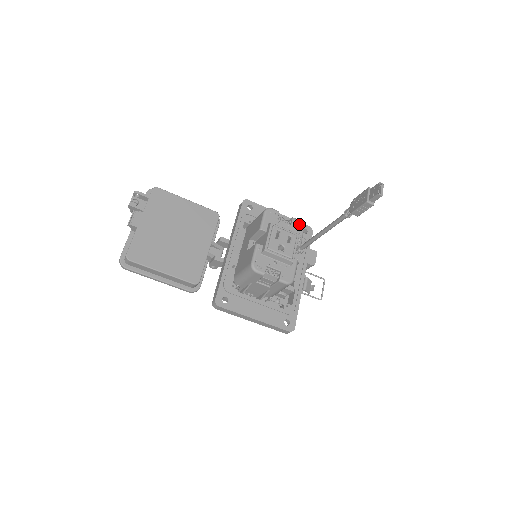
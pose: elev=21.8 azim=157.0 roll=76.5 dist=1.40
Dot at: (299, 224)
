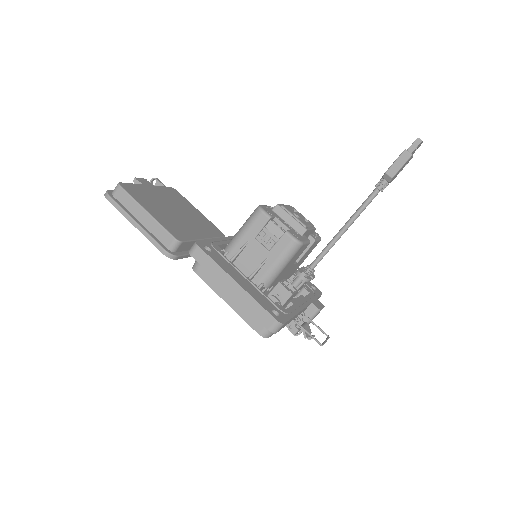
Dot at: (316, 233)
